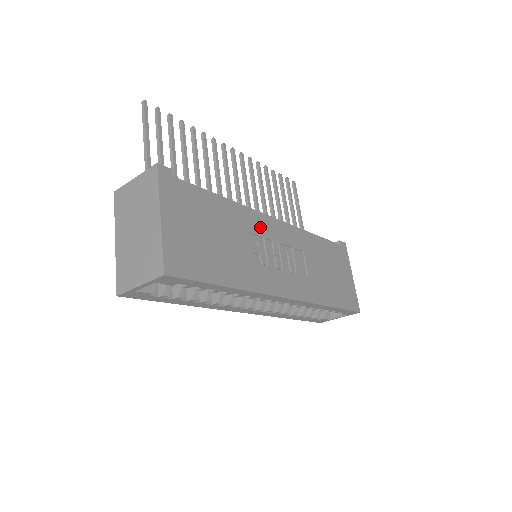
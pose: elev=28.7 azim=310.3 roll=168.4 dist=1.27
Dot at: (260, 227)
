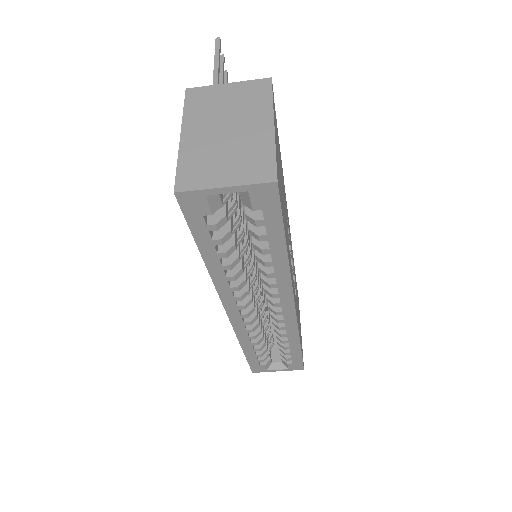
Dot at: occluded
